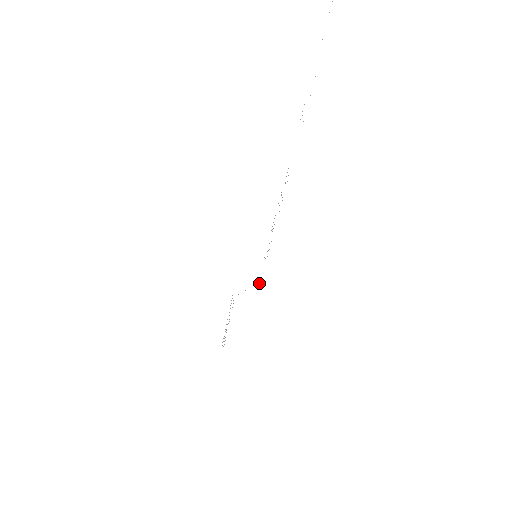
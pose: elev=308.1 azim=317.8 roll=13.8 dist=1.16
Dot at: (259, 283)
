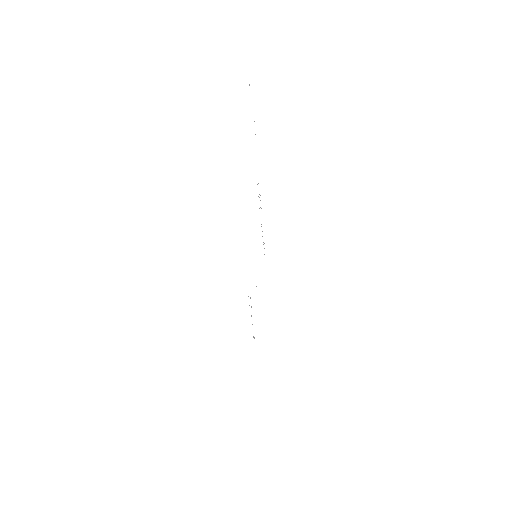
Dot at: occluded
